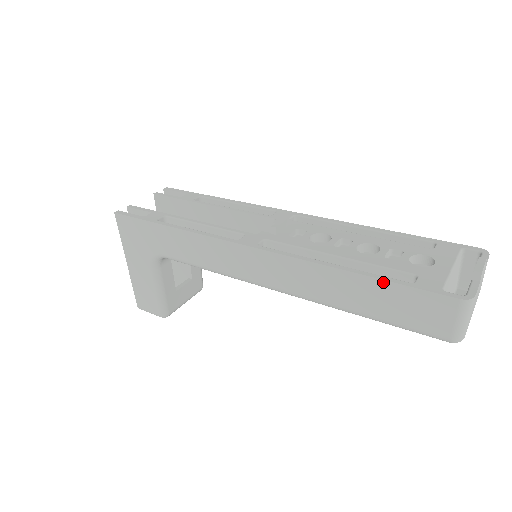
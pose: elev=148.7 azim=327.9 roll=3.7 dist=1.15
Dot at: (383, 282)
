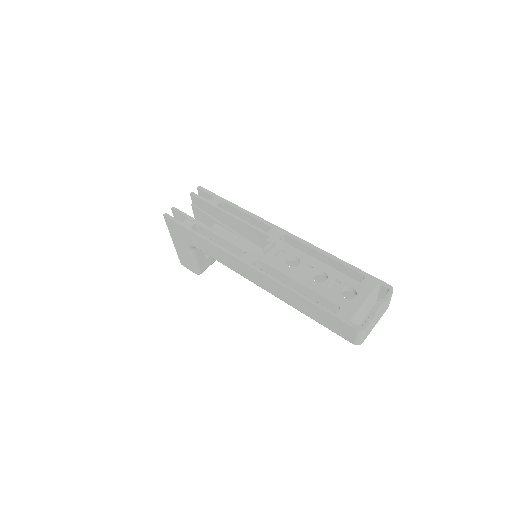
Dot at: (319, 308)
